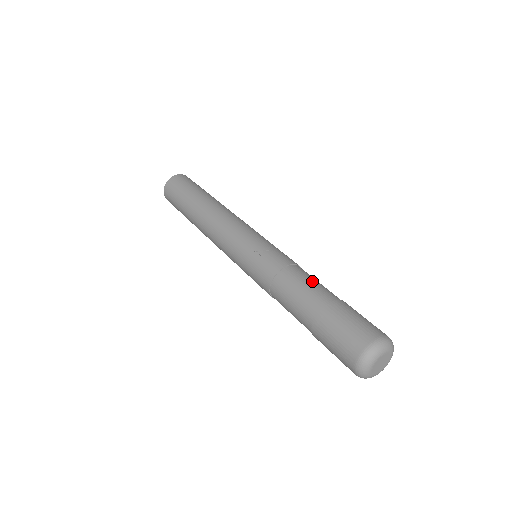
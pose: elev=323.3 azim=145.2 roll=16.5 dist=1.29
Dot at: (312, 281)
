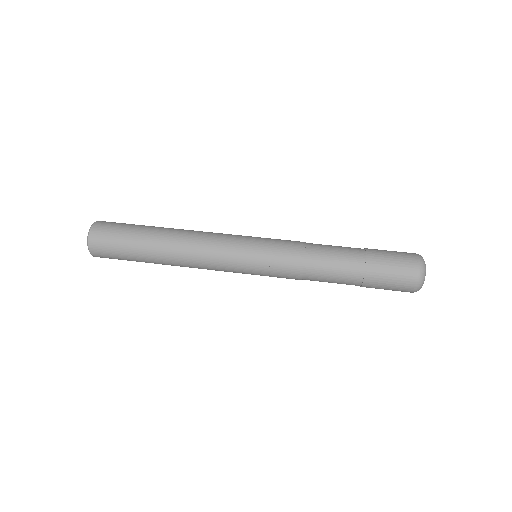
Dot at: (334, 257)
